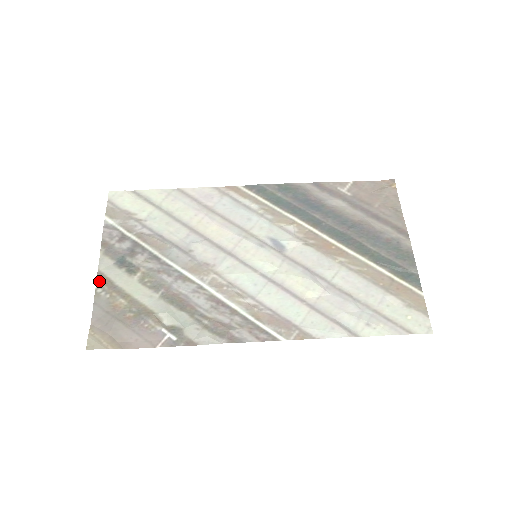
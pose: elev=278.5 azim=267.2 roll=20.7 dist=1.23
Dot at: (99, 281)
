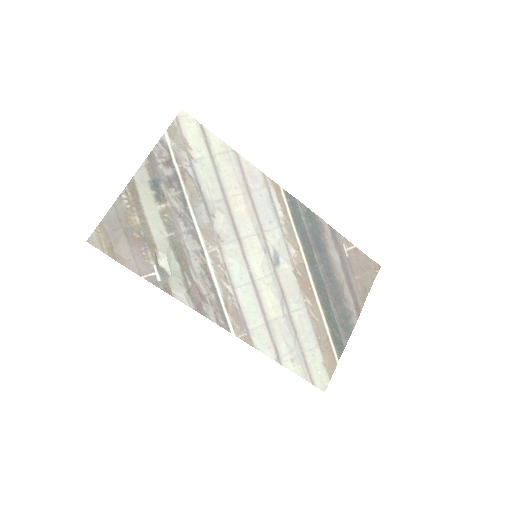
Dot at: (128, 188)
